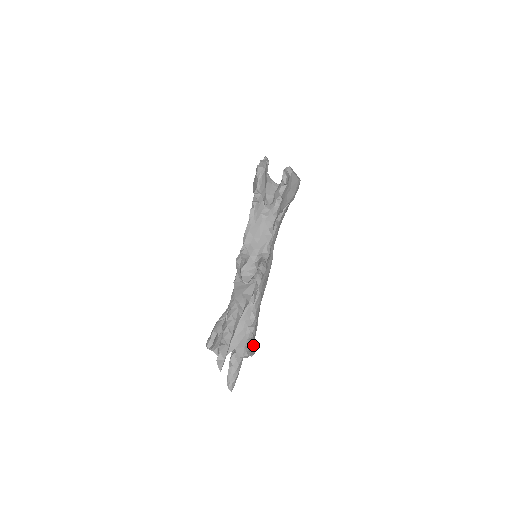
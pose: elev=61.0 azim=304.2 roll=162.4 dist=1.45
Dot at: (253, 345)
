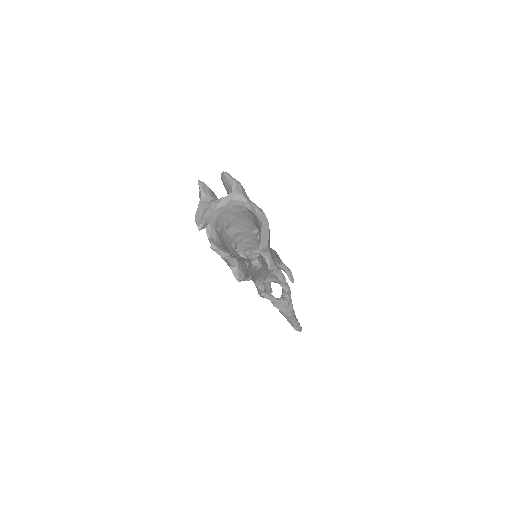
Dot at: (287, 272)
